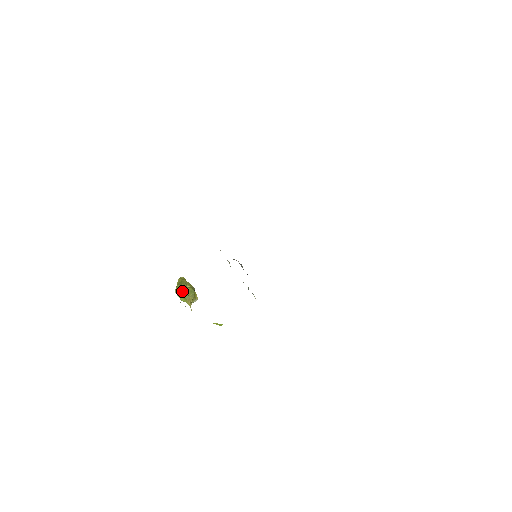
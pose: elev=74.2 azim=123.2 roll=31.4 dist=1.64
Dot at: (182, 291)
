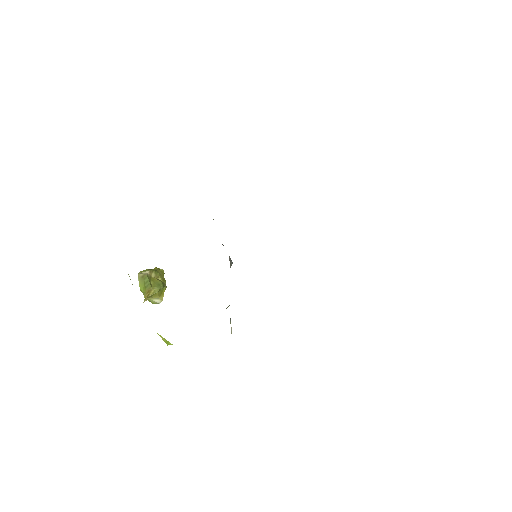
Dot at: (147, 276)
